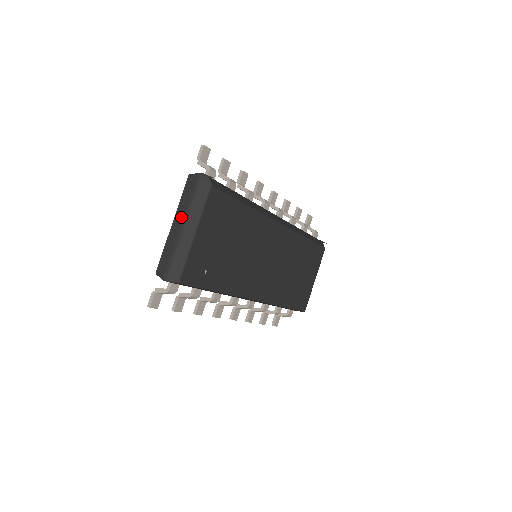
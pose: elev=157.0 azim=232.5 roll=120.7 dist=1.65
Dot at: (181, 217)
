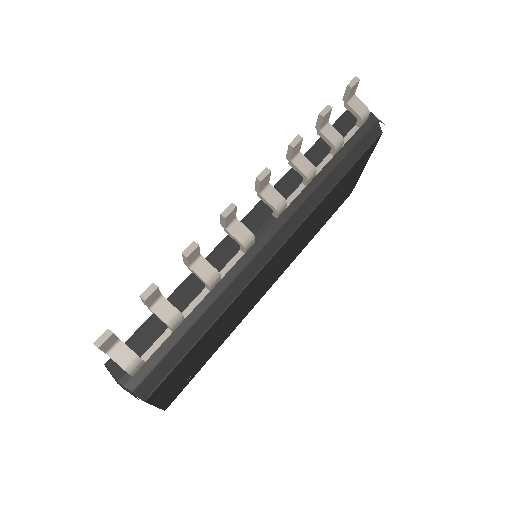
Dot at: occluded
